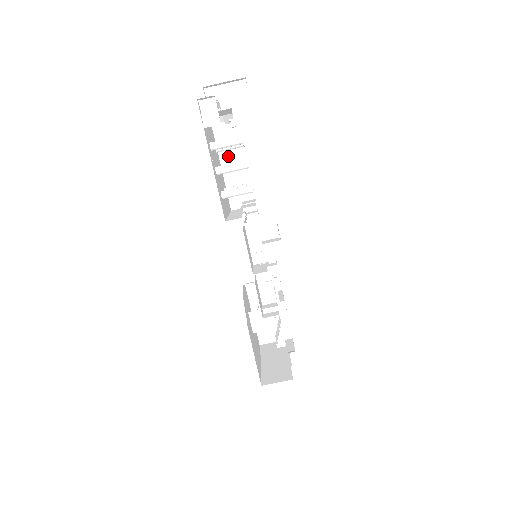
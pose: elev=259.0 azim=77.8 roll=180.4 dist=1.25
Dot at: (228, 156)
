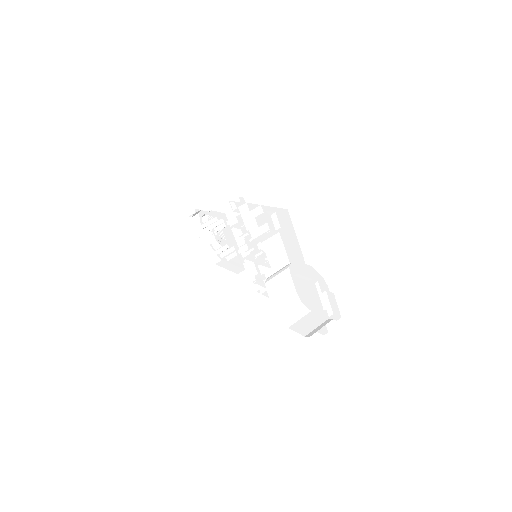
Dot at: (225, 264)
